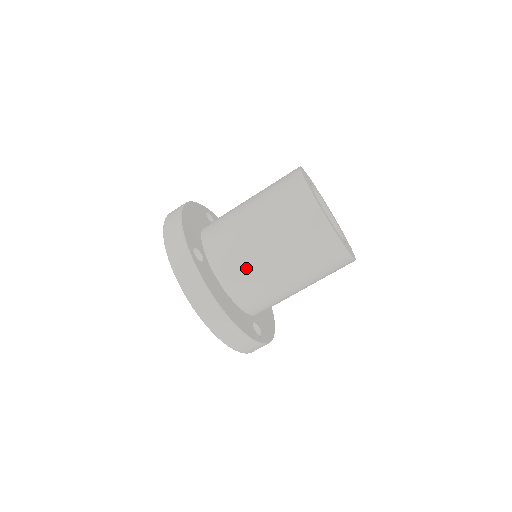
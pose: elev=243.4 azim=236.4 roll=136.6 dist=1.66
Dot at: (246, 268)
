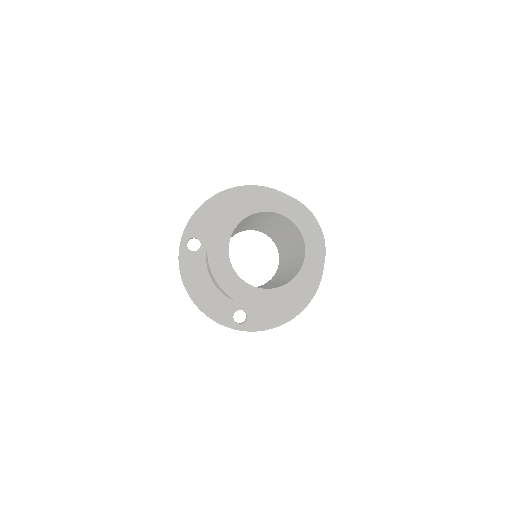
Dot at: occluded
